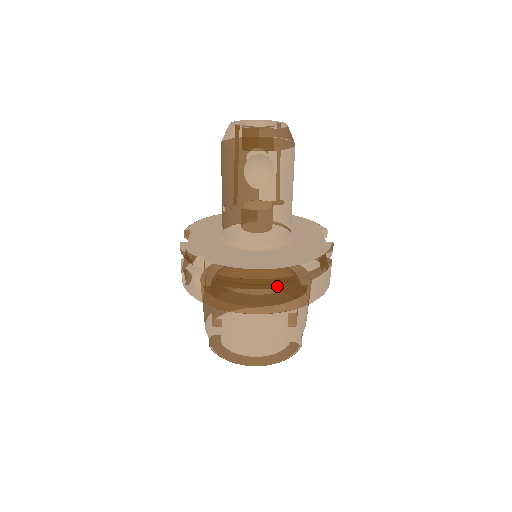
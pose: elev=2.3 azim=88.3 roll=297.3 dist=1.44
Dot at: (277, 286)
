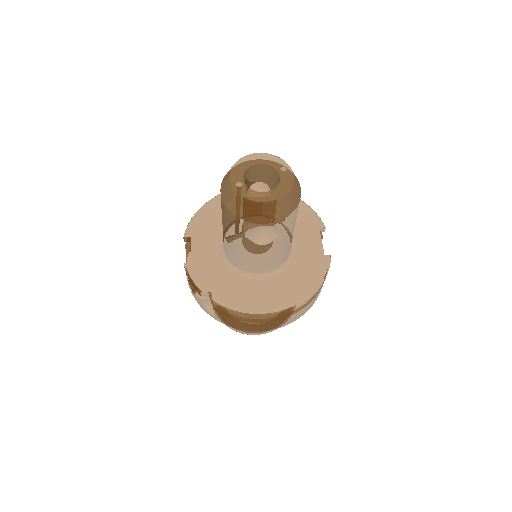
Dot at: (280, 317)
